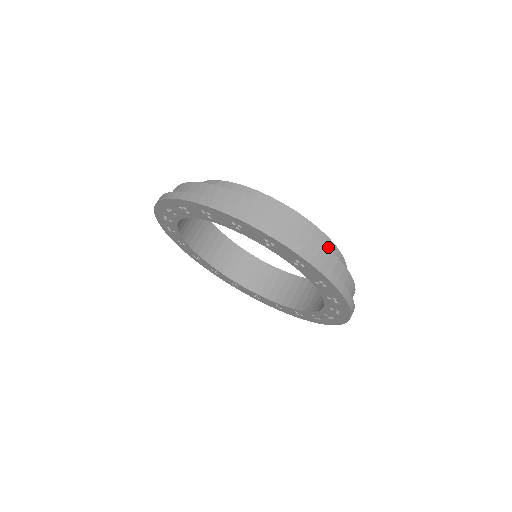
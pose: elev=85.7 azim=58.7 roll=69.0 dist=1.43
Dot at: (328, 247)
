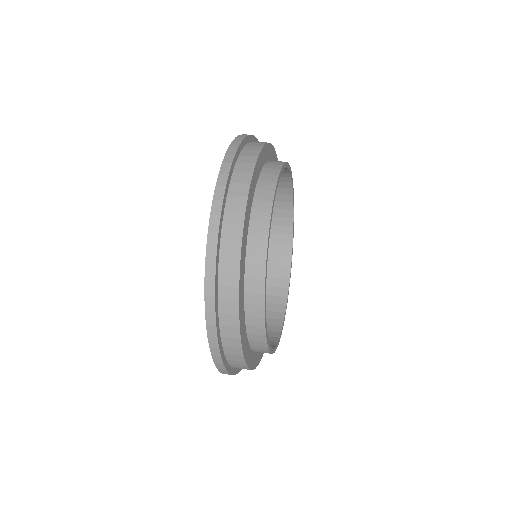
Dot at: occluded
